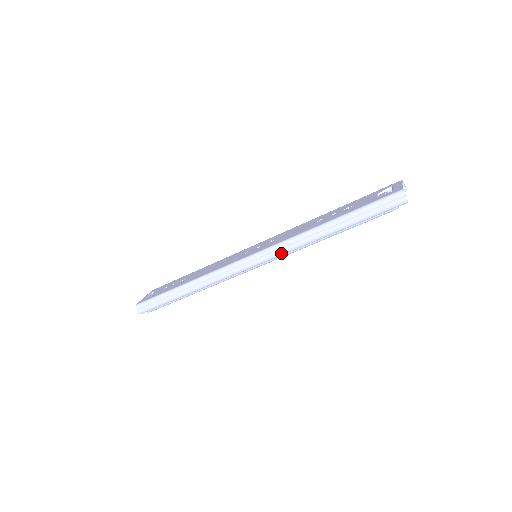
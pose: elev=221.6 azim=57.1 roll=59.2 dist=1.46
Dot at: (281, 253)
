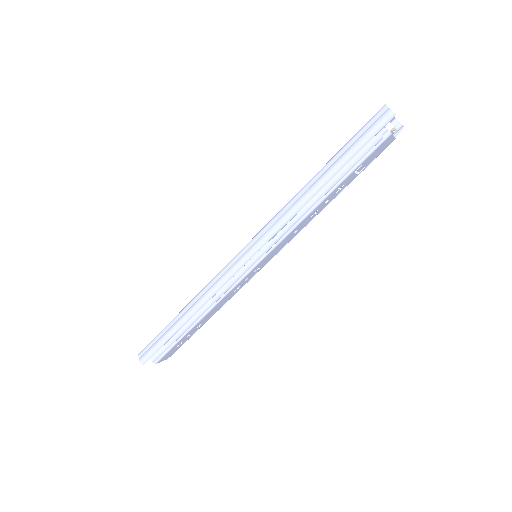
Dot at: (274, 230)
